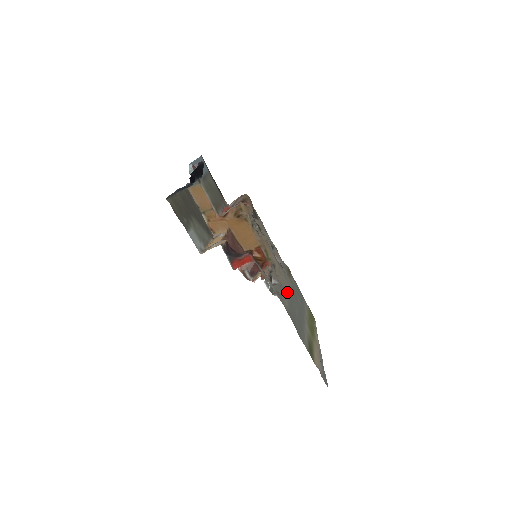
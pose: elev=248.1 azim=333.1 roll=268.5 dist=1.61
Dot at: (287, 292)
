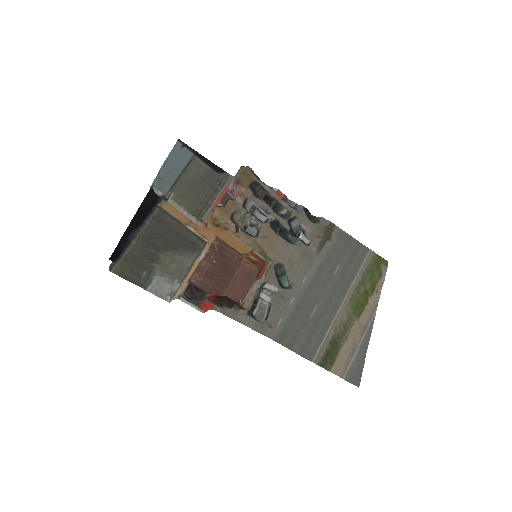
Dot at: (300, 289)
